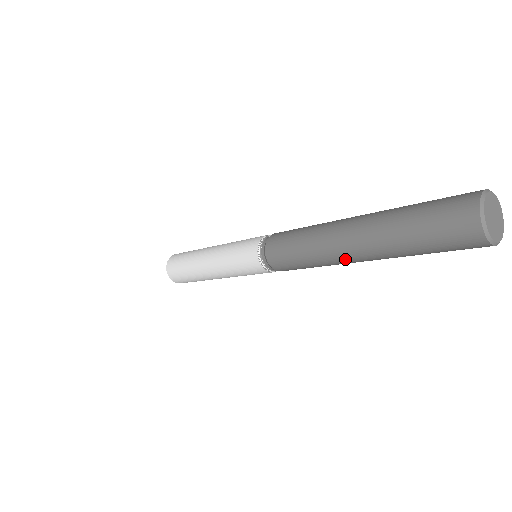
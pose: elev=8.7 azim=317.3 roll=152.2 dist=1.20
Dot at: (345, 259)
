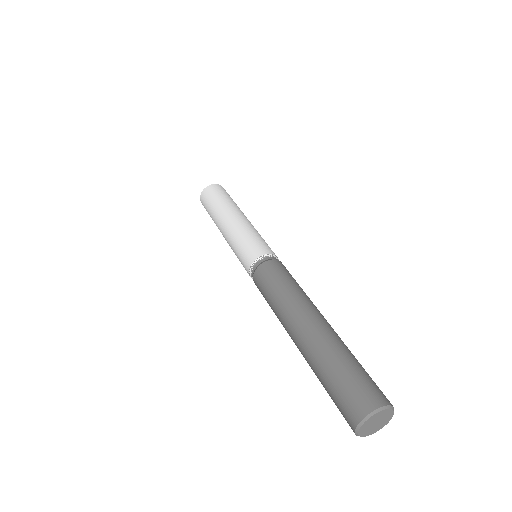
Dot at: (289, 334)
